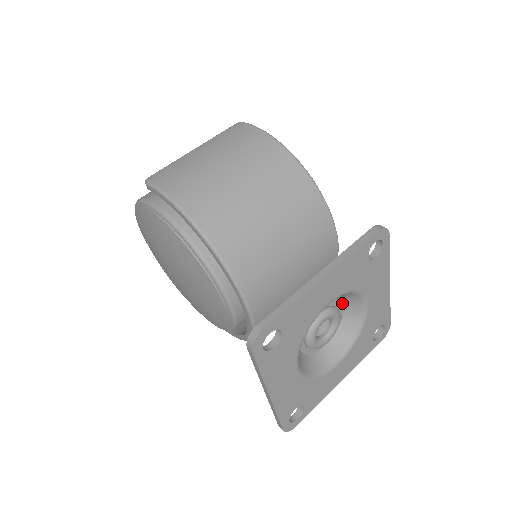
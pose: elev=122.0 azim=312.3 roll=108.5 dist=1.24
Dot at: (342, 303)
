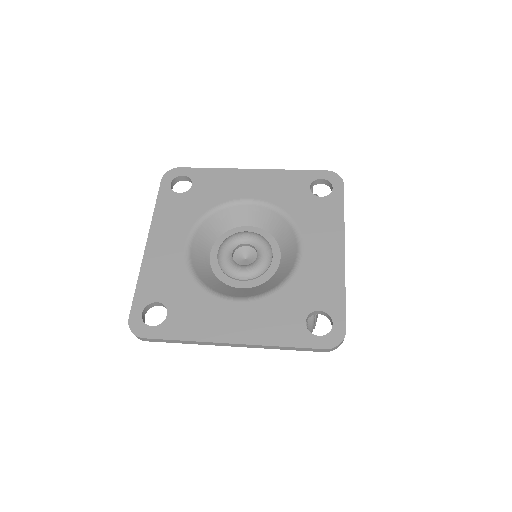
Dot at: (280, 250)
